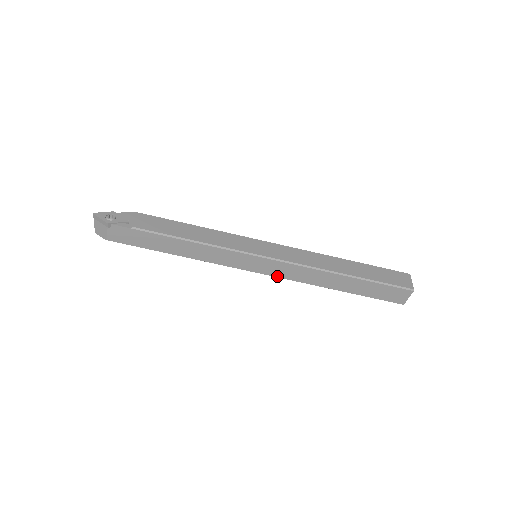
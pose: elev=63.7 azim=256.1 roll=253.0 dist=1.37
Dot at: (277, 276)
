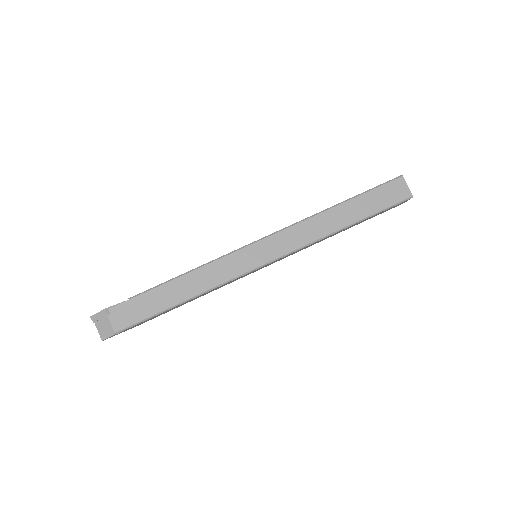
Dot at: (285, 253)
